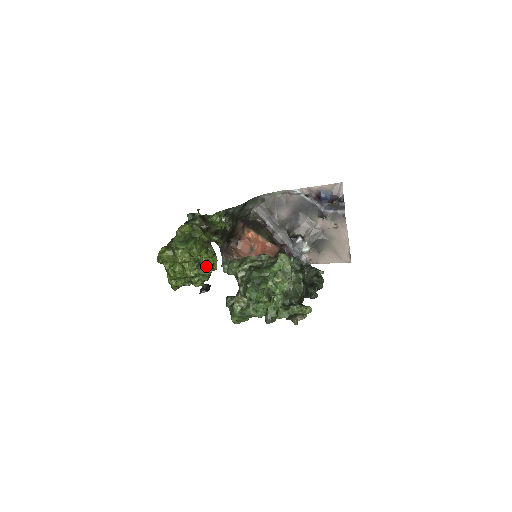
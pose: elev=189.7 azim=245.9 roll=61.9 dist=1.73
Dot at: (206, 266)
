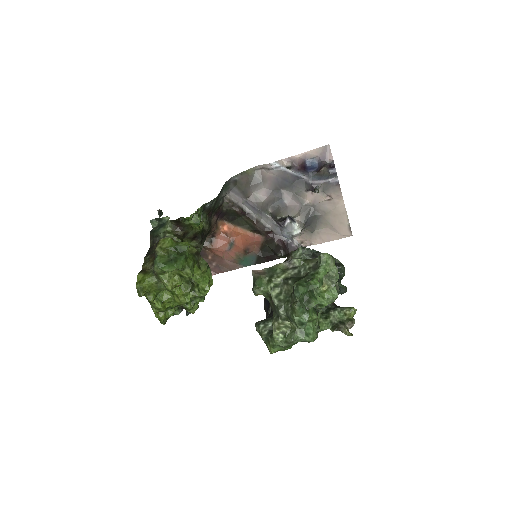
Dot at: (201, 284)
